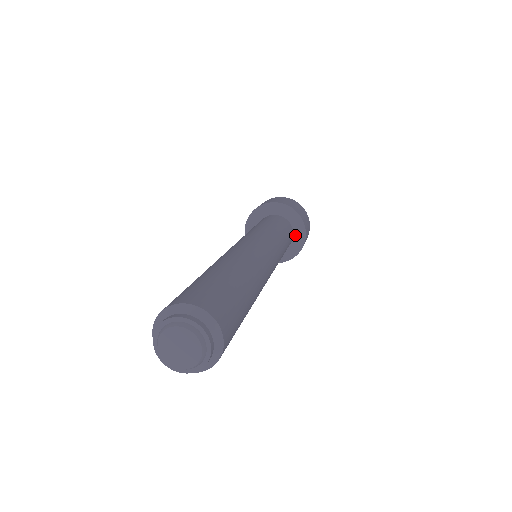
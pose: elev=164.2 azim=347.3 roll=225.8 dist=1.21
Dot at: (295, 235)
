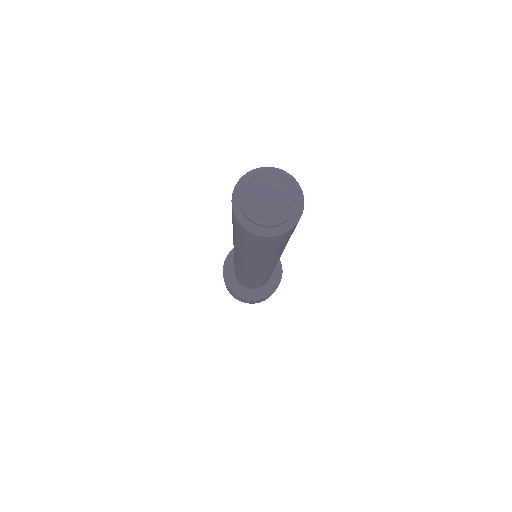
Dot at: (272, 275)
